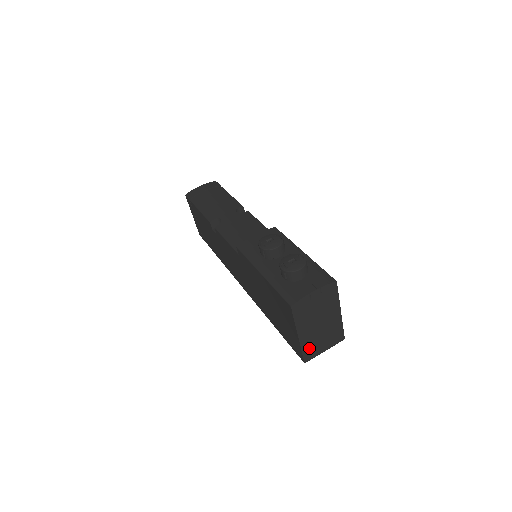
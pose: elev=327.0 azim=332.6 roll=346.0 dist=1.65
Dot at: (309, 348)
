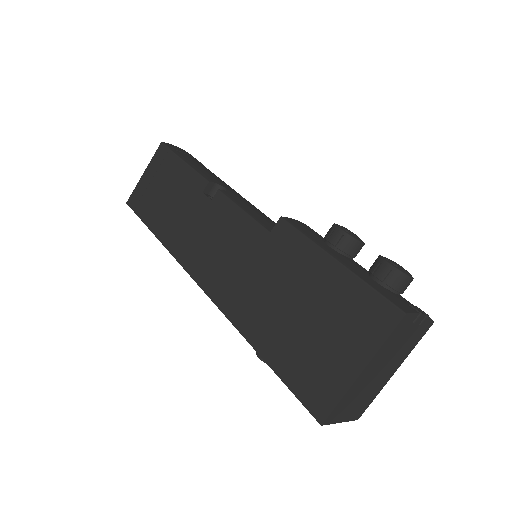
Dot at: (345, 402)
